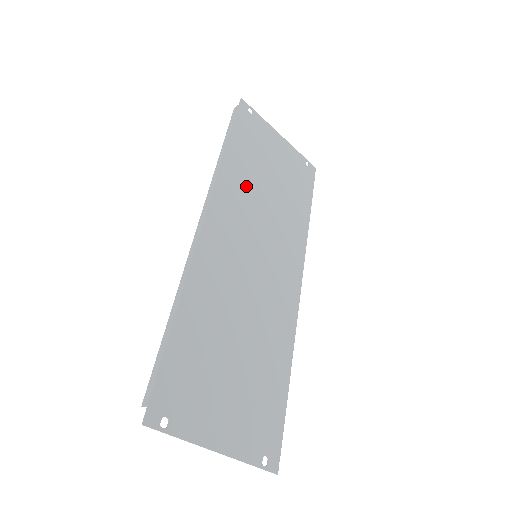
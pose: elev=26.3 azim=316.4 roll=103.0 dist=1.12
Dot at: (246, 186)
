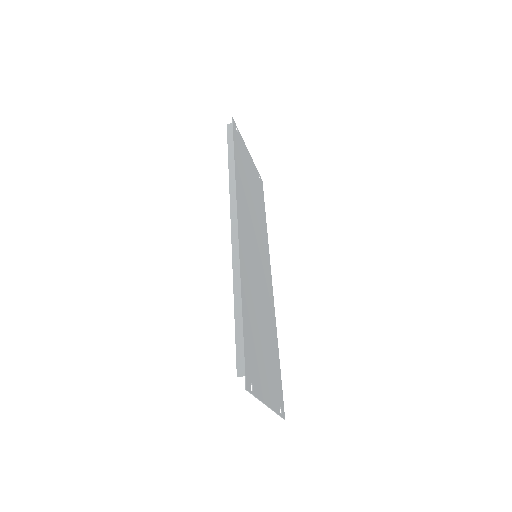
Dot at: (245, 197)
